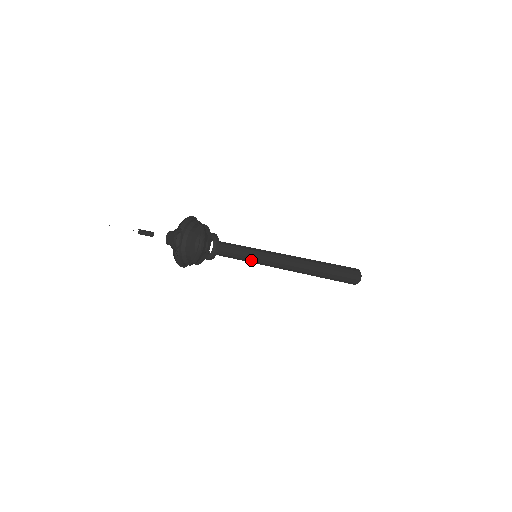
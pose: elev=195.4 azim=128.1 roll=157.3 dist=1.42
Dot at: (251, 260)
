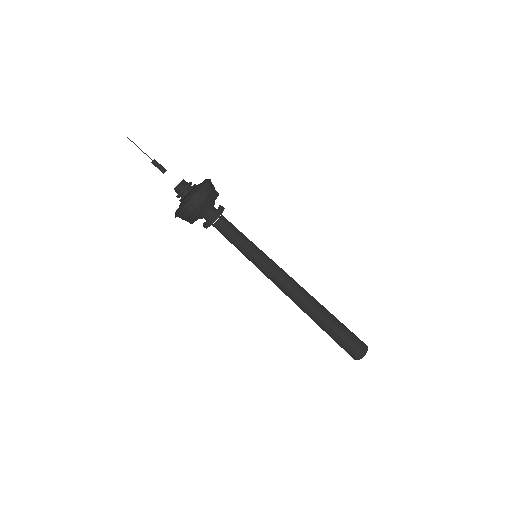
Dot at: (252, 249)
